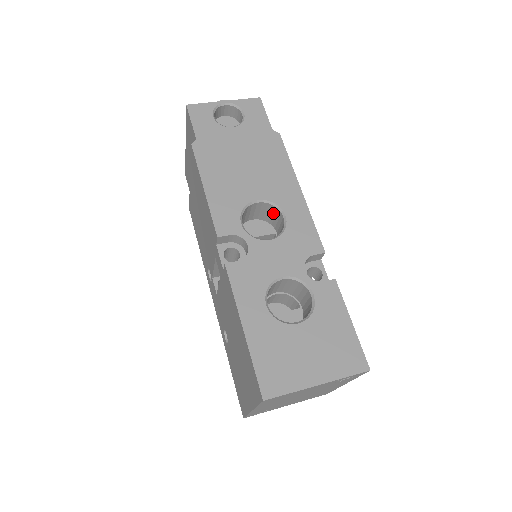
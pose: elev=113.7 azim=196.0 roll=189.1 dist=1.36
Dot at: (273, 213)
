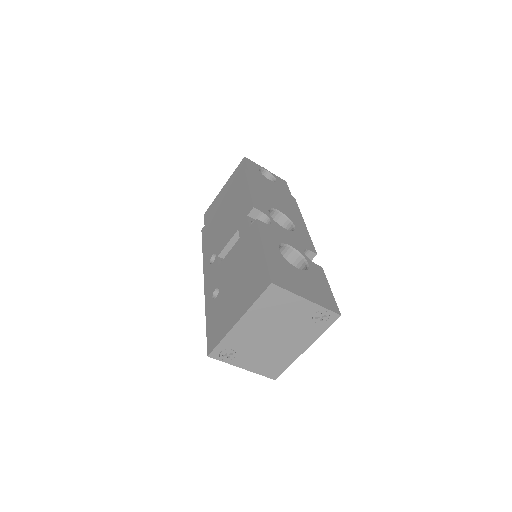
Dot at: (284, 227)
